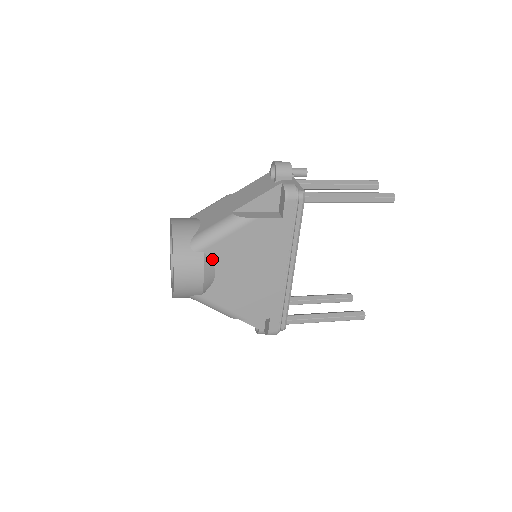
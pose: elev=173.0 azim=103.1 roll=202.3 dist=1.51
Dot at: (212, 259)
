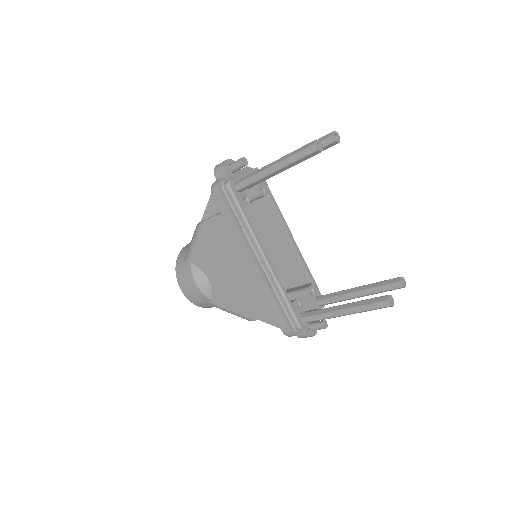
Dot at: (199, 267)
